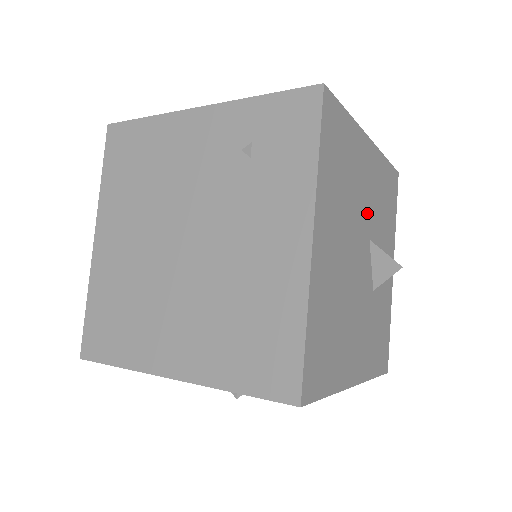
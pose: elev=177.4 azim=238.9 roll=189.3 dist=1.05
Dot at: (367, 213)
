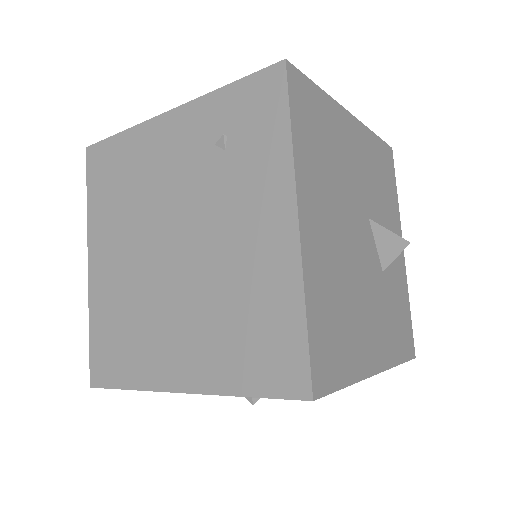
Dot at: (361, 191)
